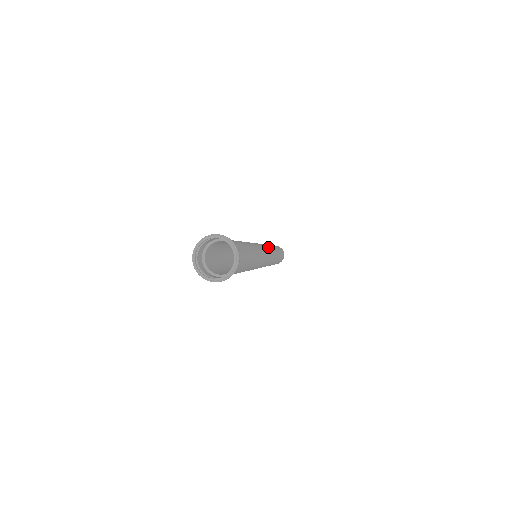
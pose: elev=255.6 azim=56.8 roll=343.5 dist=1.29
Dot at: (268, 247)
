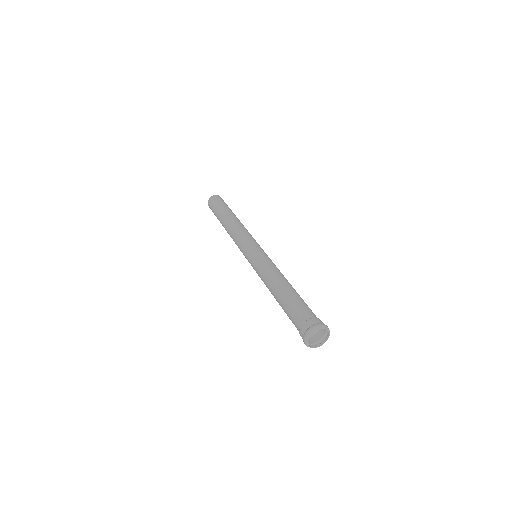
Dot at: (251, 238)
